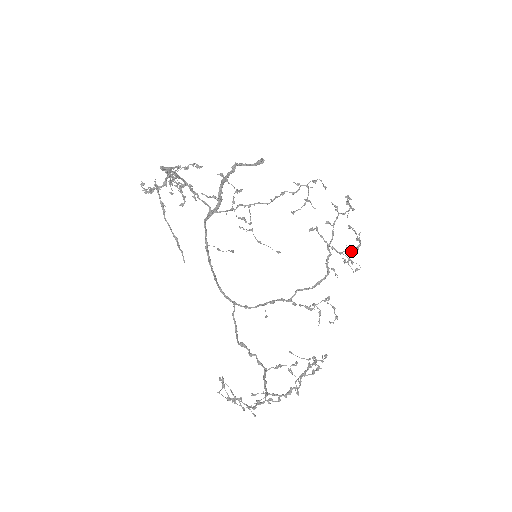
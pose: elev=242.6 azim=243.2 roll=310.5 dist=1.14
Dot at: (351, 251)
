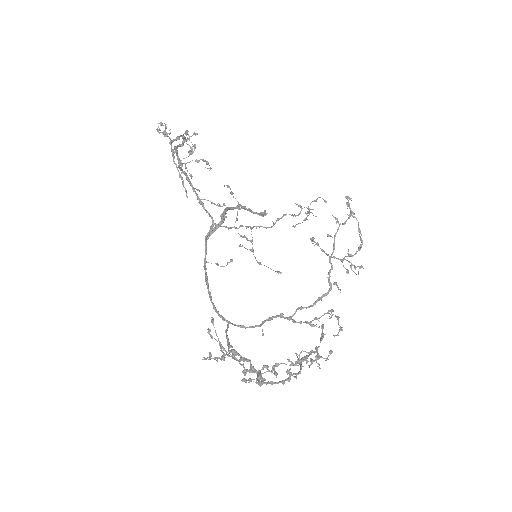
Dot at: occluded
